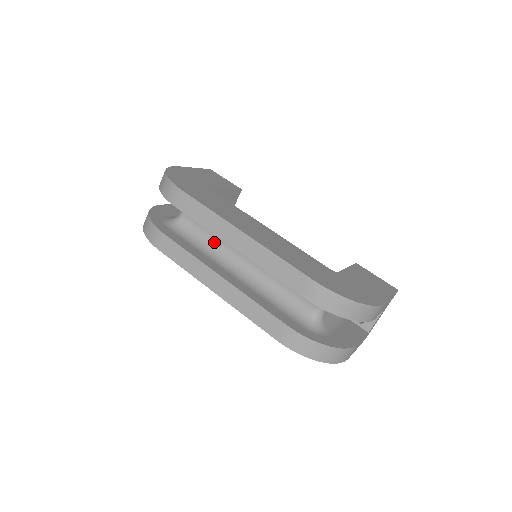
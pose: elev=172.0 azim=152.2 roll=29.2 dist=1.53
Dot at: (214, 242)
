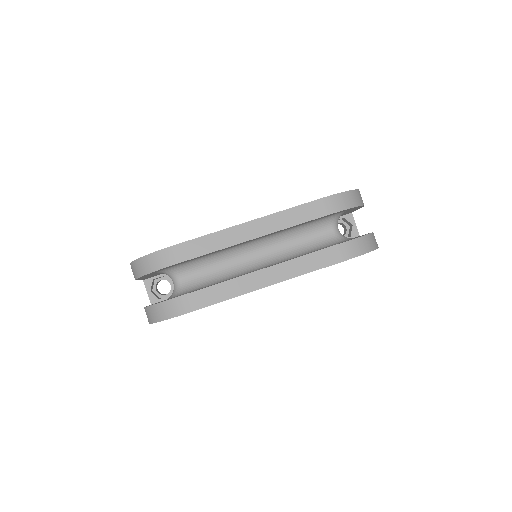
Dot at: (224, 270)
